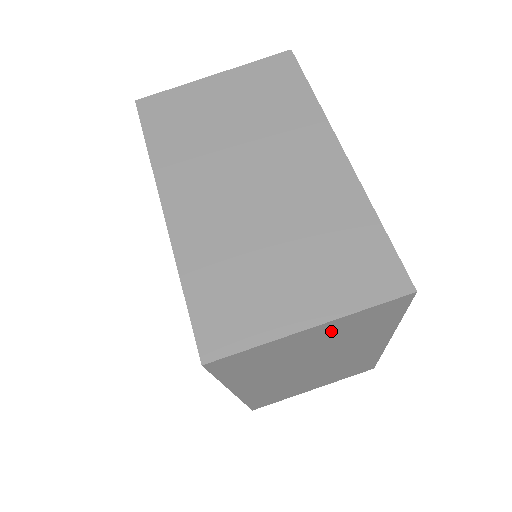
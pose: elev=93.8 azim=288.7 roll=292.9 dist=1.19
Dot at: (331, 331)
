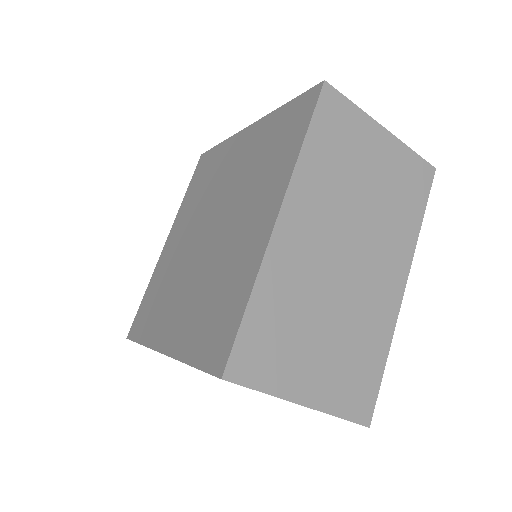
Dot at: occluded
